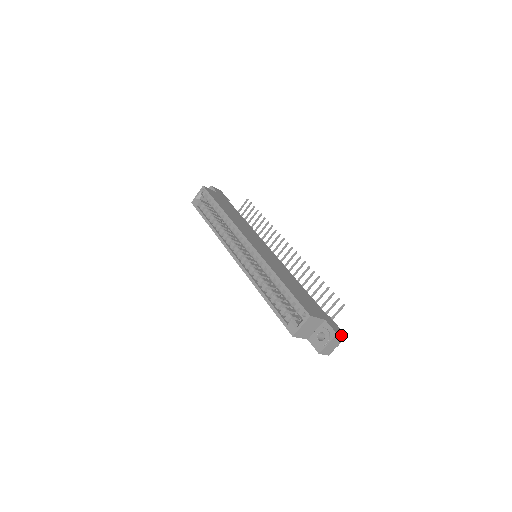
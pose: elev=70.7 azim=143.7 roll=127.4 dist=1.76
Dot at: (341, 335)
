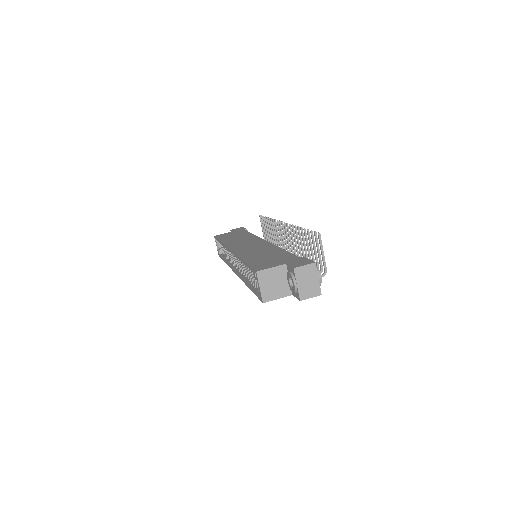
Dot at: (304, 266)
